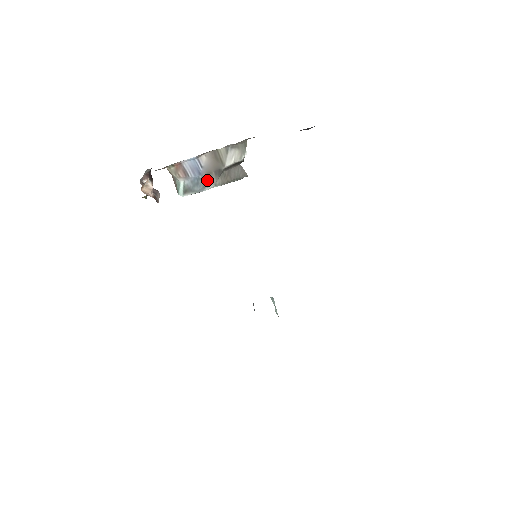
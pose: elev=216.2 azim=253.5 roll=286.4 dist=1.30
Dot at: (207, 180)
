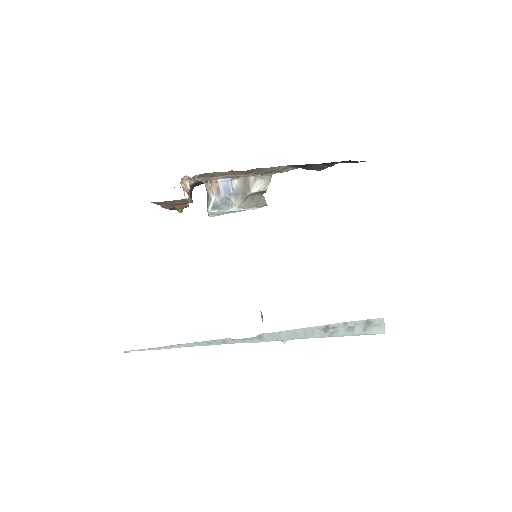
Dot at: (233, 201)
